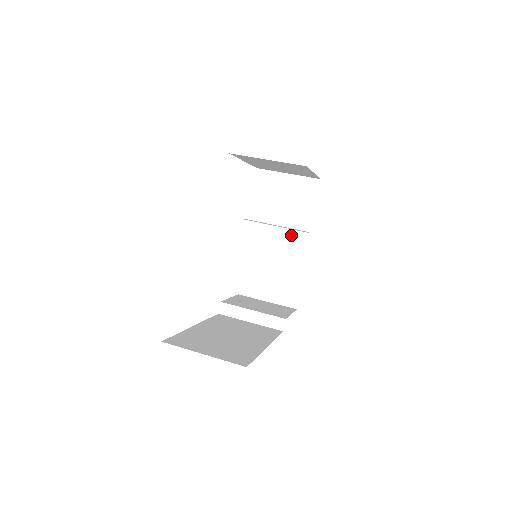
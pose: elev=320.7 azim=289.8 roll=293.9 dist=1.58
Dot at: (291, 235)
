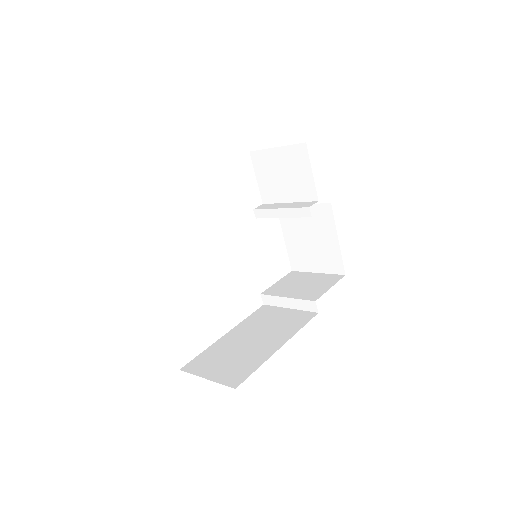
Dot at: (297, 213)
